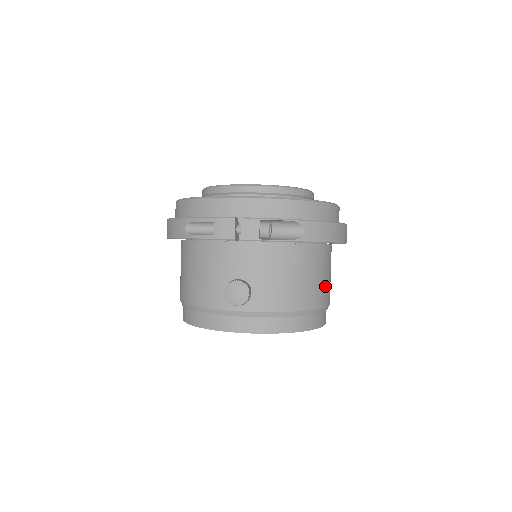
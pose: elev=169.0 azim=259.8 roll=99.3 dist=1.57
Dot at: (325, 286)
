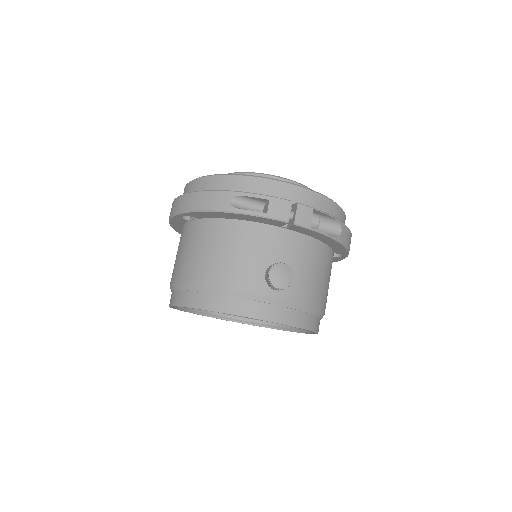
Dot at: occluded
